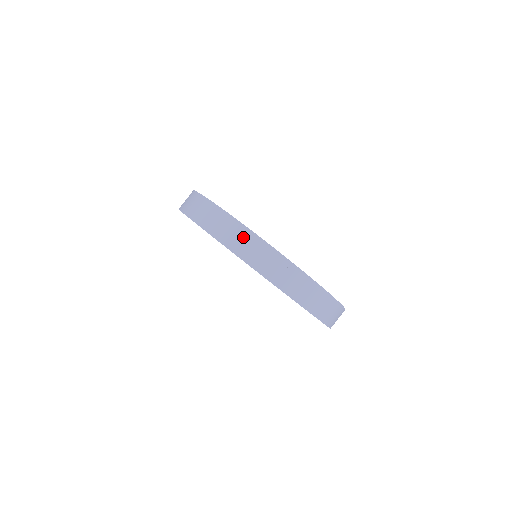
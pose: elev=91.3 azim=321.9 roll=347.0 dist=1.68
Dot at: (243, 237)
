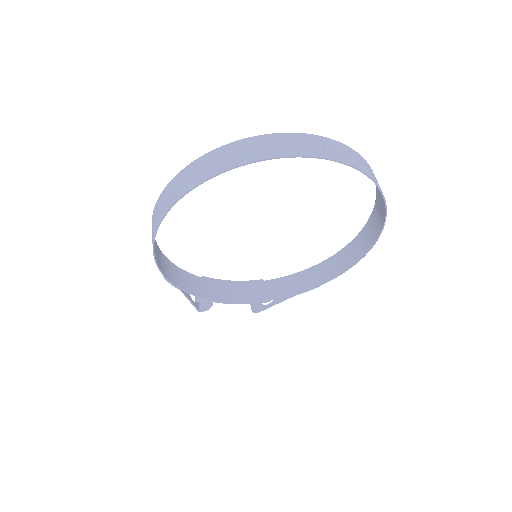
Dot at: (258, 144)
